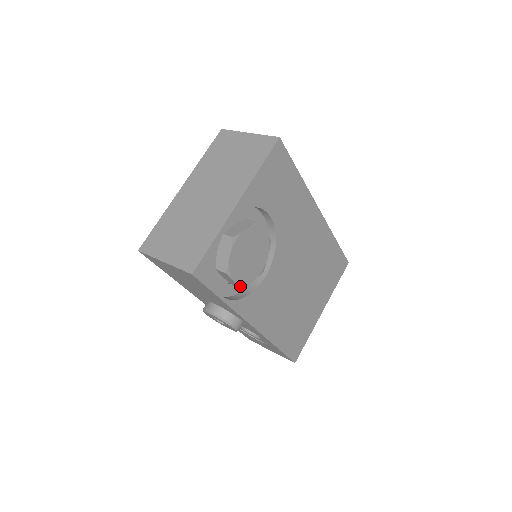
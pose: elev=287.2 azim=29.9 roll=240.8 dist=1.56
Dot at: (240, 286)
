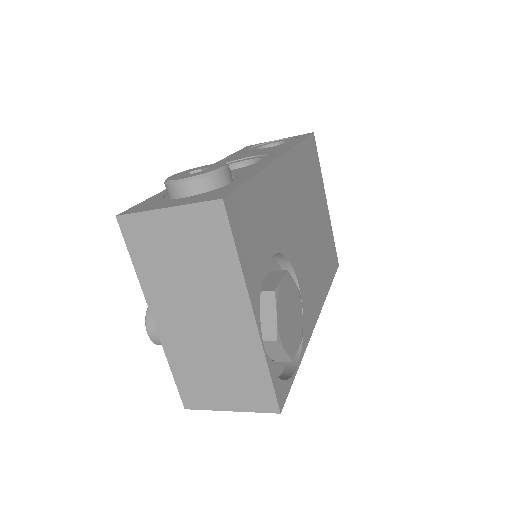
Dot at: (301, 339)
